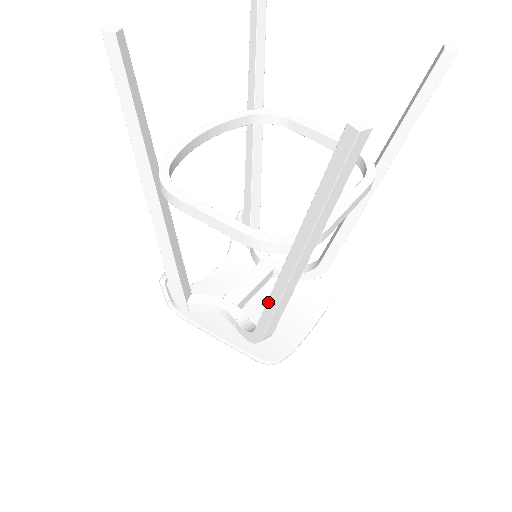
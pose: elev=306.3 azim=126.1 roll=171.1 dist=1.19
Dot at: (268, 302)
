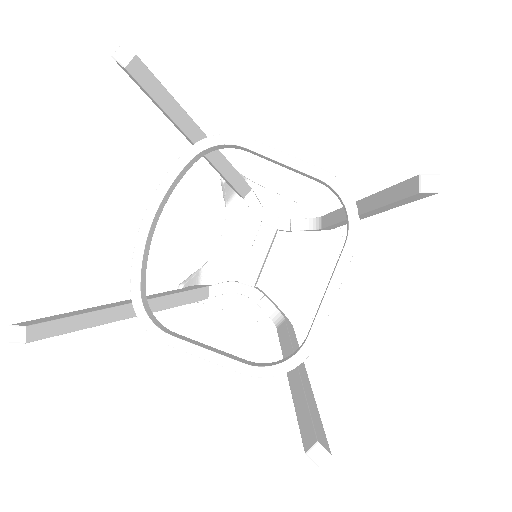
Dot at: (281, 345)
